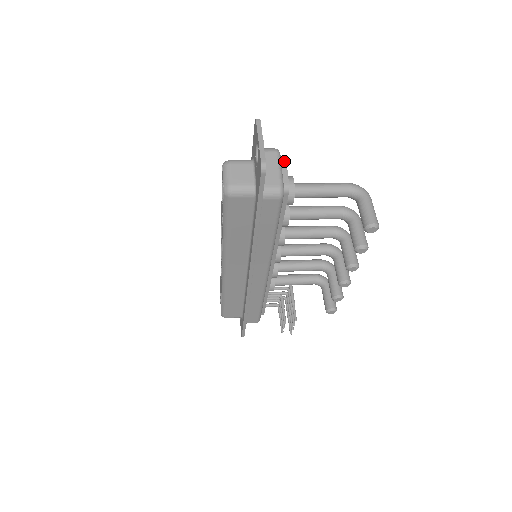
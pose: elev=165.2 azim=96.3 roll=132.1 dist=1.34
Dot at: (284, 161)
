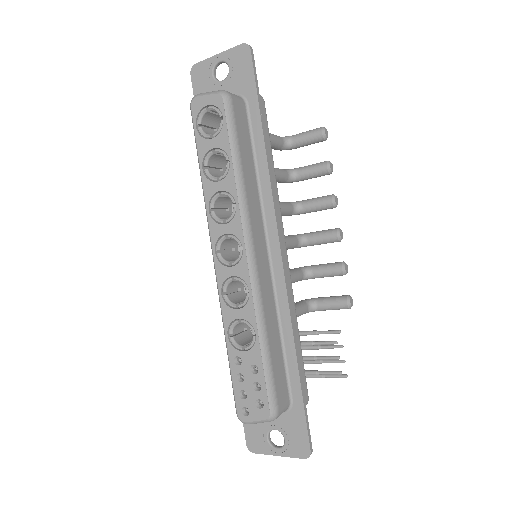
Dot at: occluded
